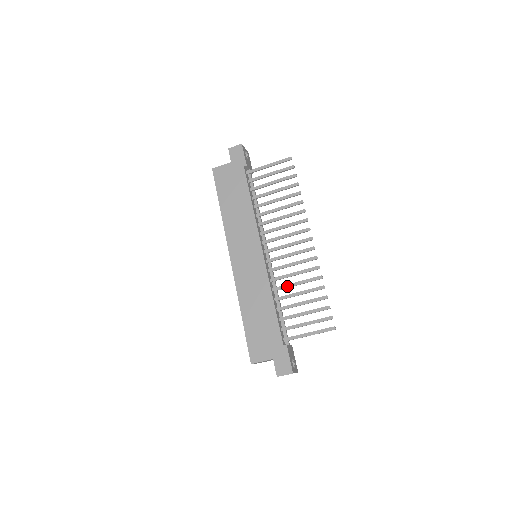
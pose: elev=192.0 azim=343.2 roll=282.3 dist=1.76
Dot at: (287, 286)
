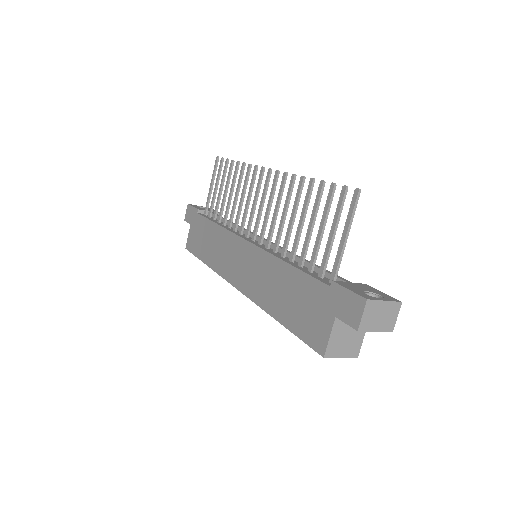
Dot at: (287, 233)
